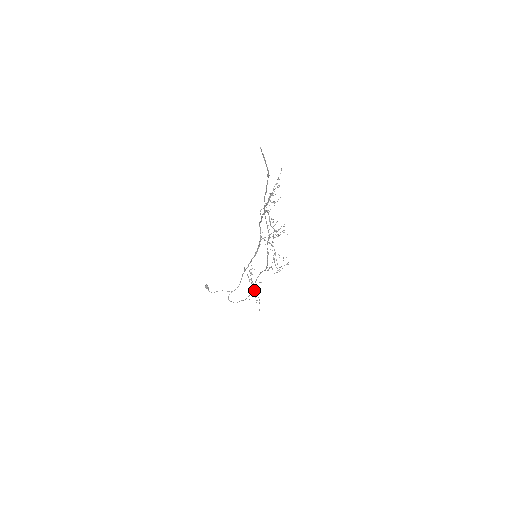
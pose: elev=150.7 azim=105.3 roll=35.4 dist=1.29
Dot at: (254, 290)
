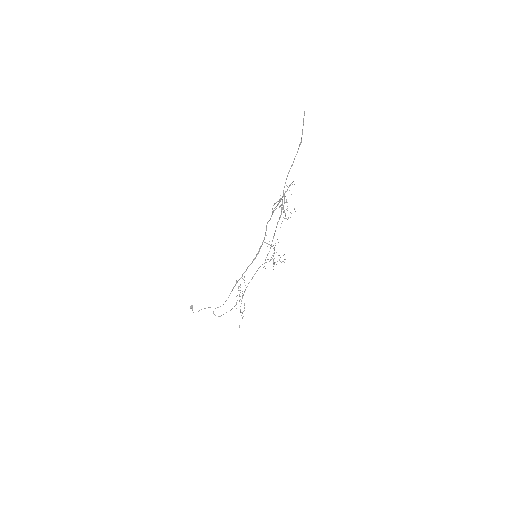
Dot at: occluded
